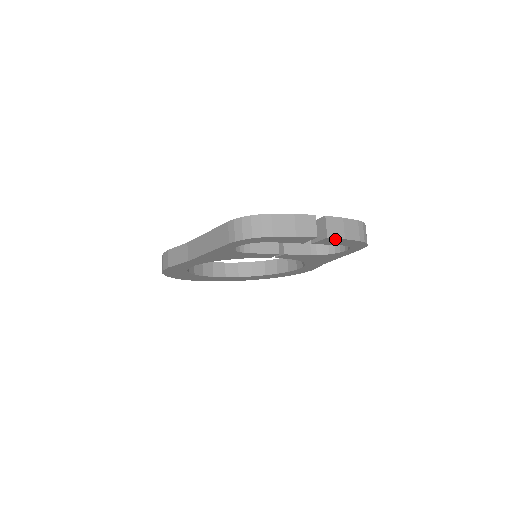
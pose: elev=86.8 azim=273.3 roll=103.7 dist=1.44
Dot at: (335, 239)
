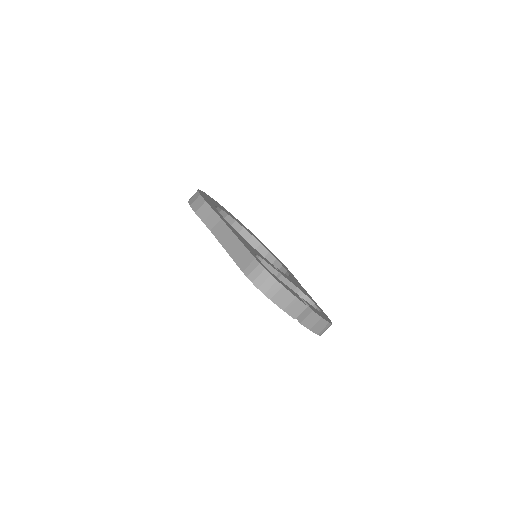
Dot at: (304, 325)
